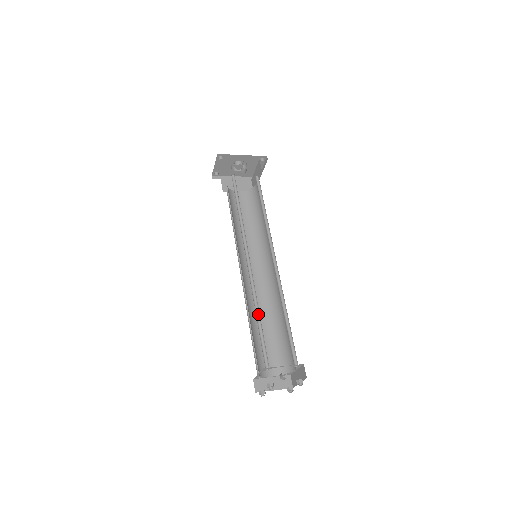
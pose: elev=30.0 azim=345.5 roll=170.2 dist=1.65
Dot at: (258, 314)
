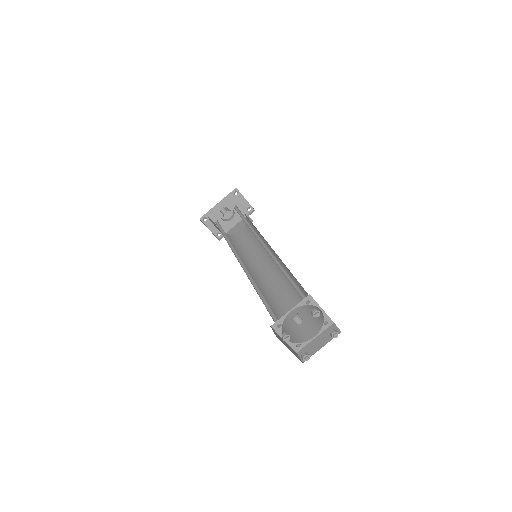
Dot at: (260, 291)
